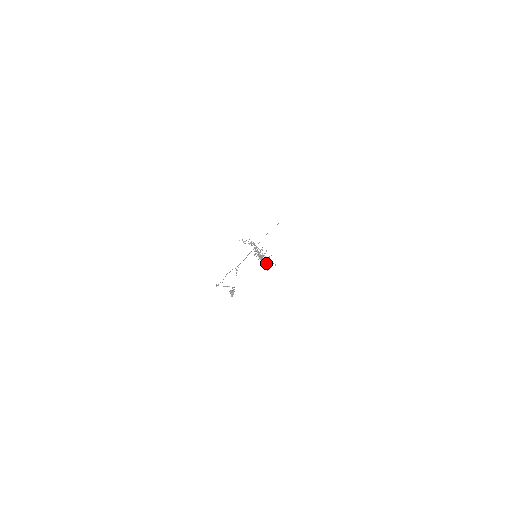
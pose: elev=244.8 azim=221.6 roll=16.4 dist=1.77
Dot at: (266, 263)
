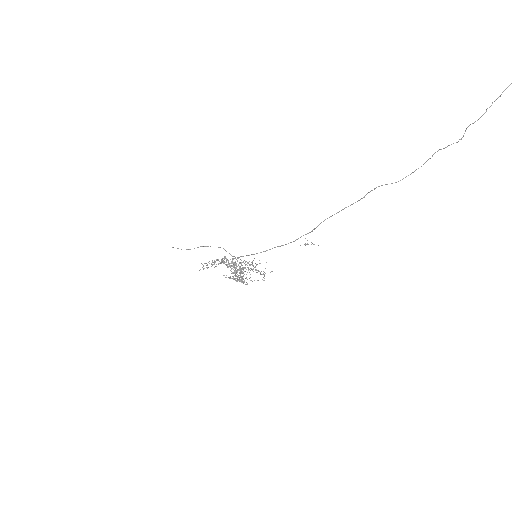
Dot at: (243, 283)
